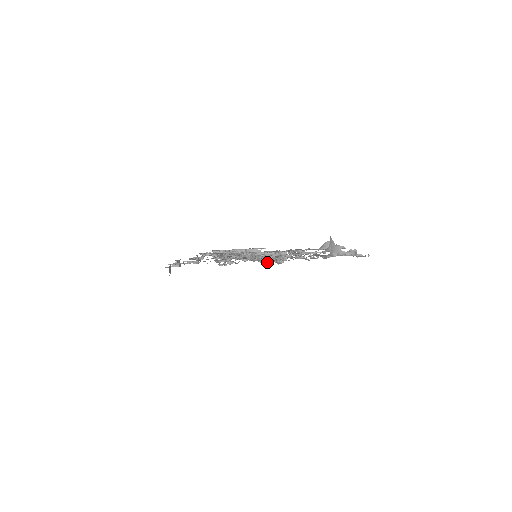
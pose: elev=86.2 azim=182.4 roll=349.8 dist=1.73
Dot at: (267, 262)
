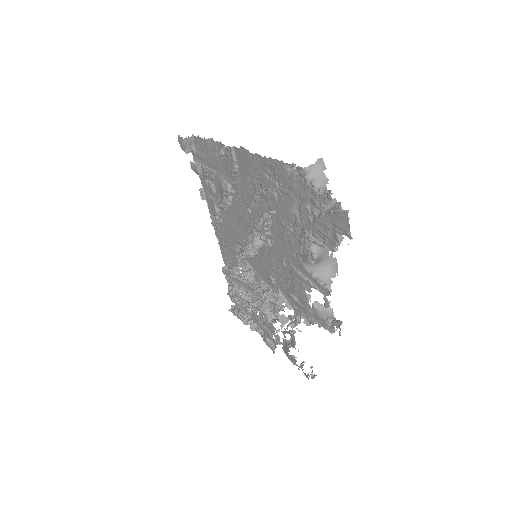
Dot at: (256, 228)
